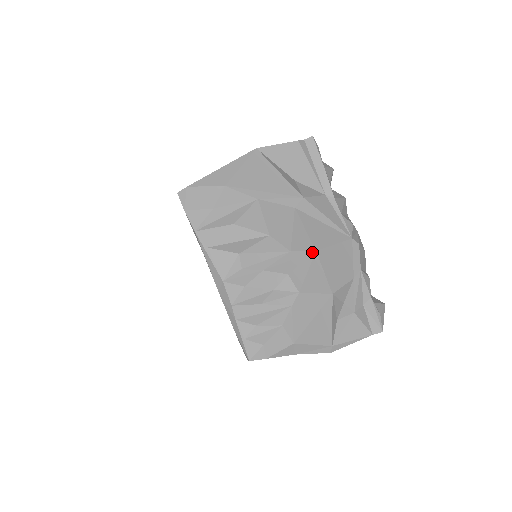
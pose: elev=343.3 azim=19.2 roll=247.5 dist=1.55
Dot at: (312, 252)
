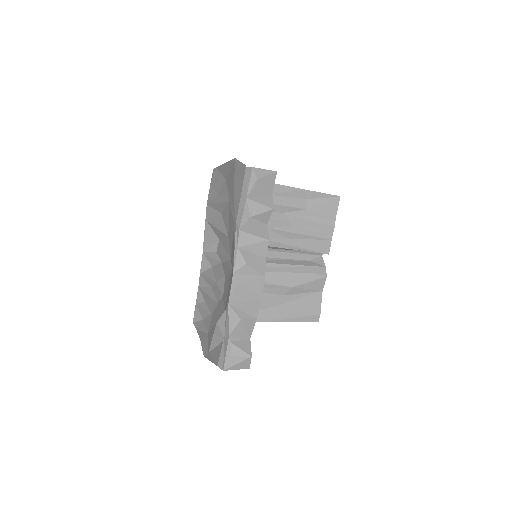
Dot at: (231, 268)
